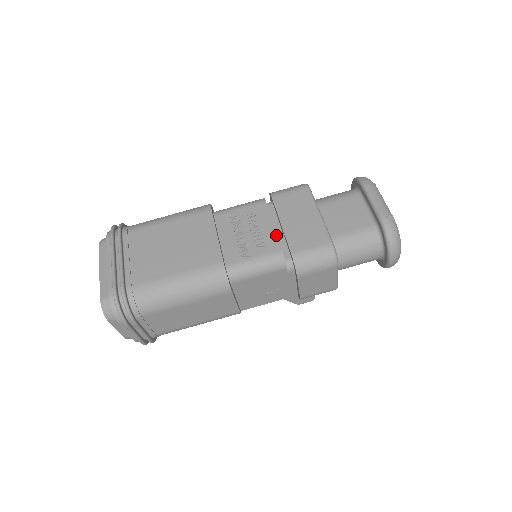
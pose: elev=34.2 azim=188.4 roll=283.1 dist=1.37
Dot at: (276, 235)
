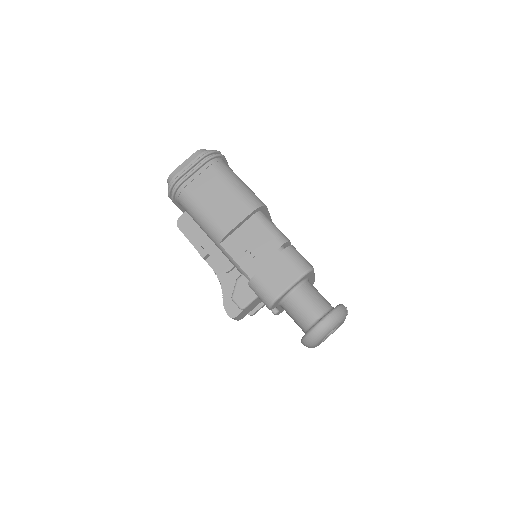
Dot at: occluded
